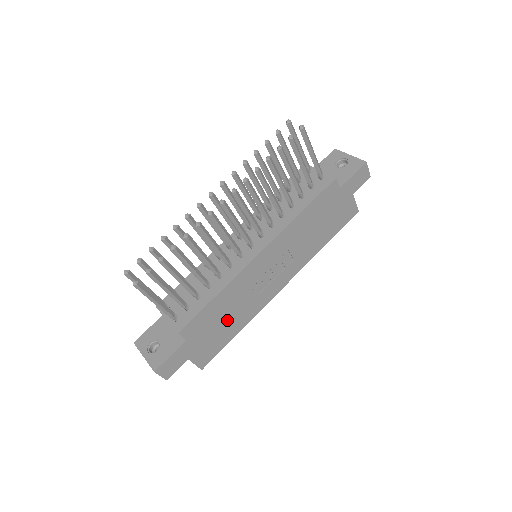
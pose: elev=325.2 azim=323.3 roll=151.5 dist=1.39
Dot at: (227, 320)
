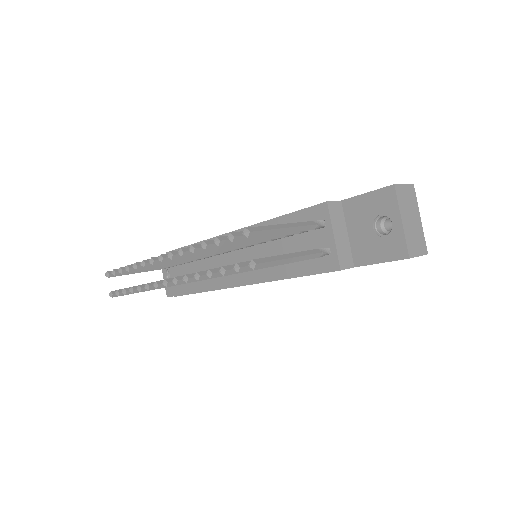
Dot at: occluded
